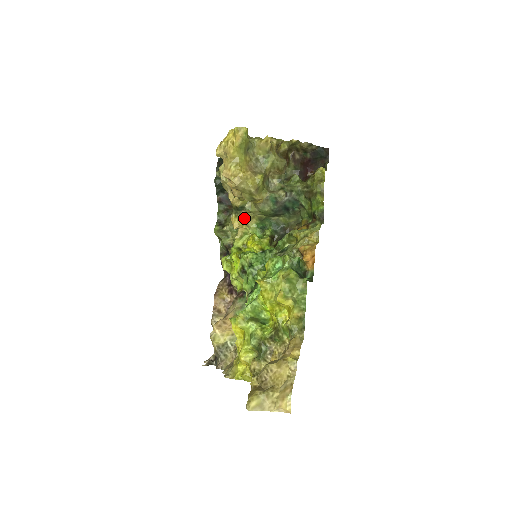
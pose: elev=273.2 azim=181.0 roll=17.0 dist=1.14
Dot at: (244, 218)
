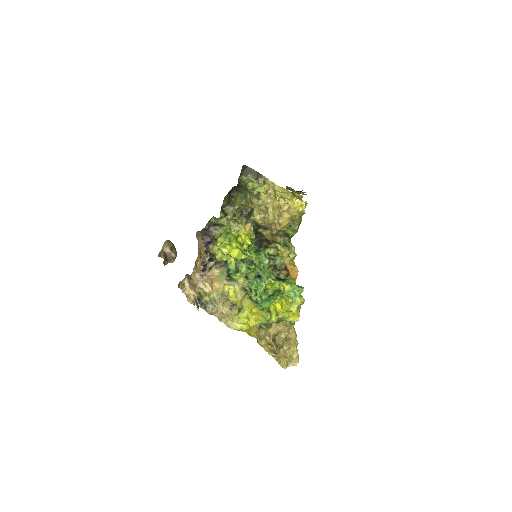
Dot at: occluded
